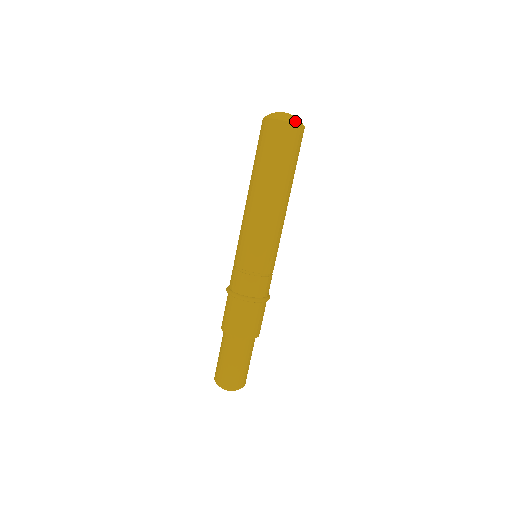
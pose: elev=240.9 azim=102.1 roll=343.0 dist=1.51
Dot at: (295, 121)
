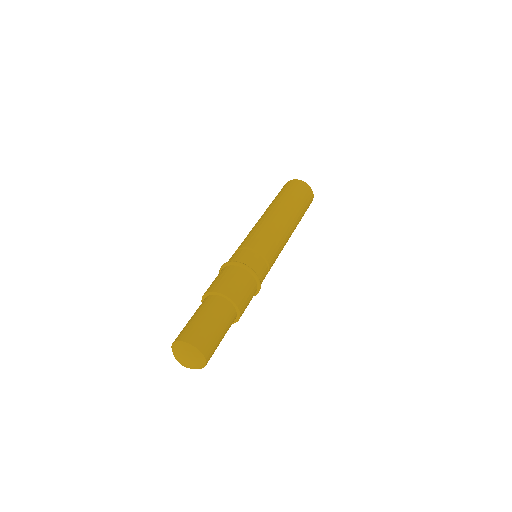
Dot at: (310, 188)
